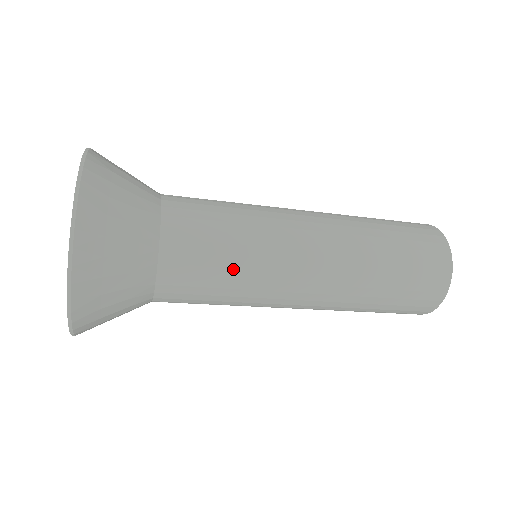
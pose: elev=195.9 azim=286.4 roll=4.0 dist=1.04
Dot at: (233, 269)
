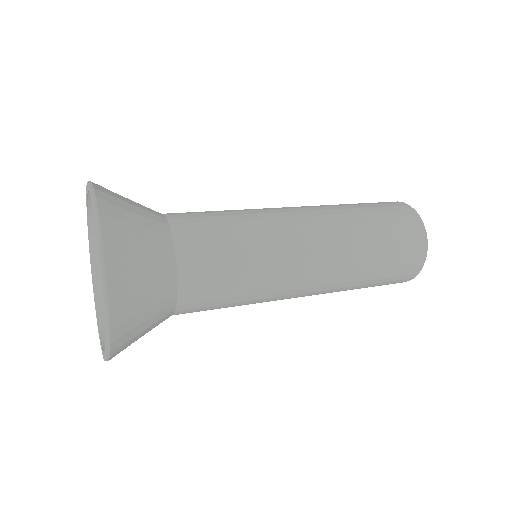
Dot at: (243, 290)
